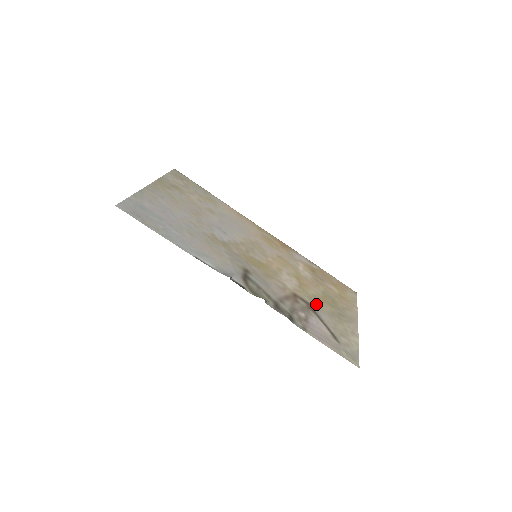
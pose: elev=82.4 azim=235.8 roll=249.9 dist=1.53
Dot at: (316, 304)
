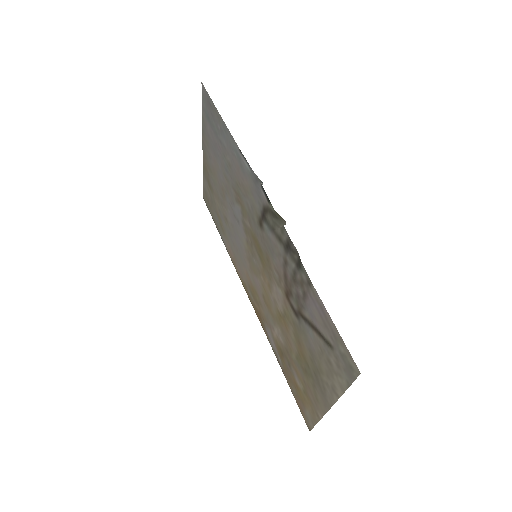
Dot at: (300, 331)
